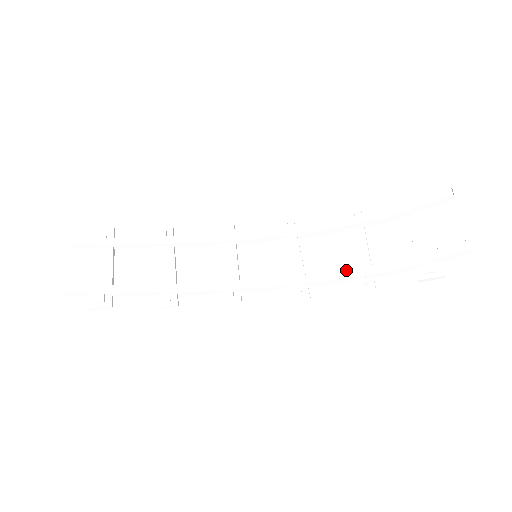
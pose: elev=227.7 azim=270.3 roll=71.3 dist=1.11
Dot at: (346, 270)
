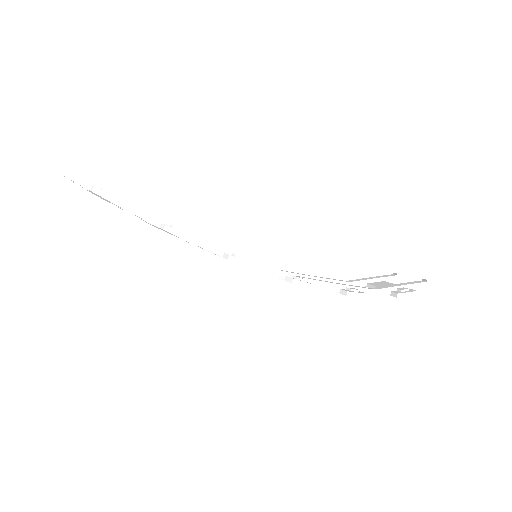
Dot at: (337, 283)
